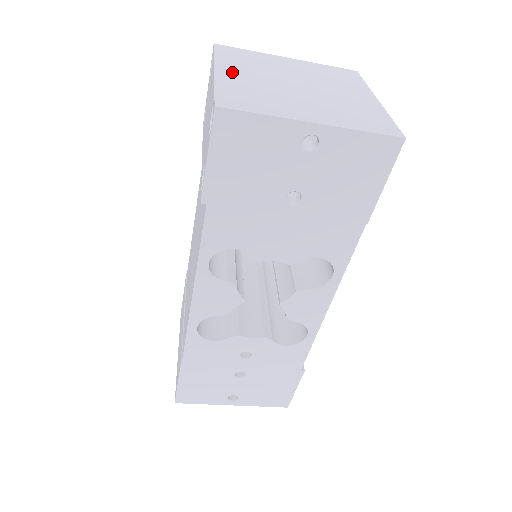
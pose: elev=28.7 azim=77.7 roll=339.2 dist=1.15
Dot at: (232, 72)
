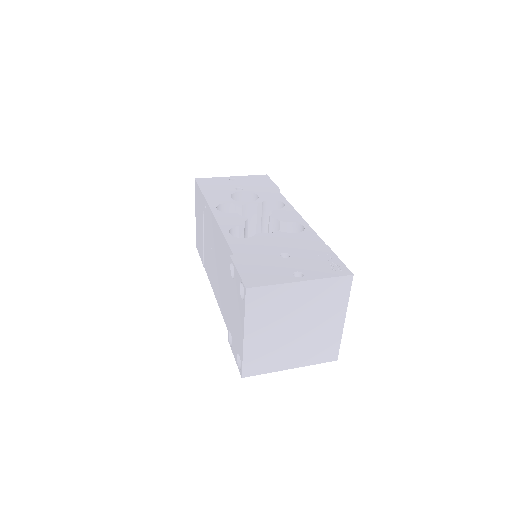
Dot at: (255, 333)
